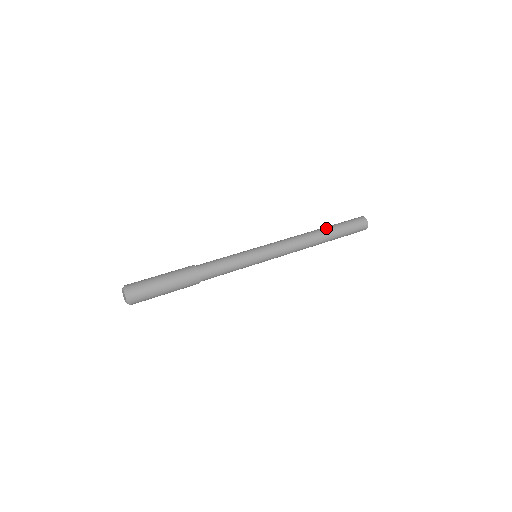
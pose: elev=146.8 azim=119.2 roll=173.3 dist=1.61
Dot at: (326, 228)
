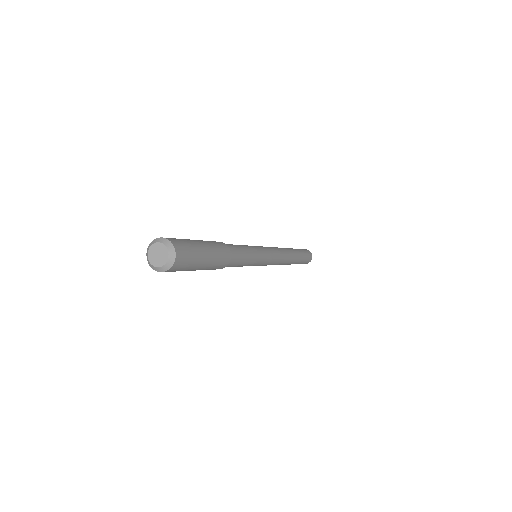
Dot at: (290, 248)
